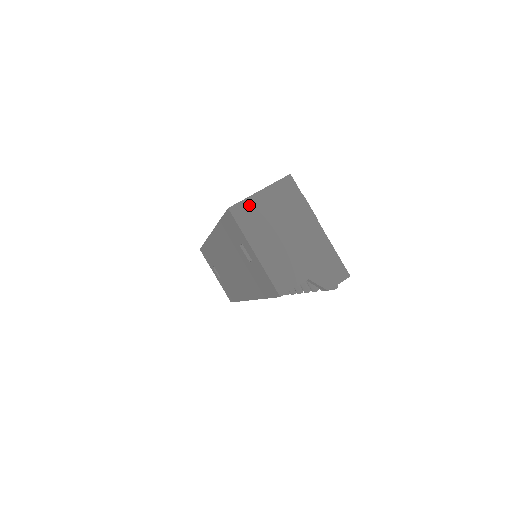
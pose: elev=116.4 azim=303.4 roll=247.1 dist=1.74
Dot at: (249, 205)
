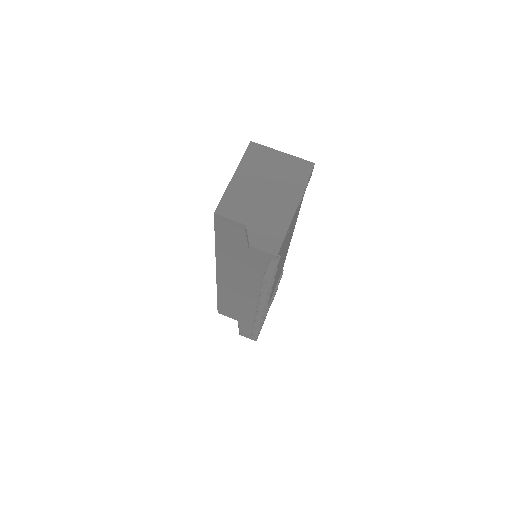
Dot at: (265, 152)
